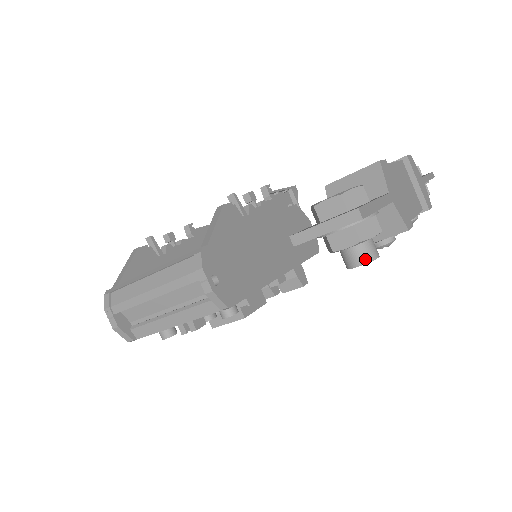
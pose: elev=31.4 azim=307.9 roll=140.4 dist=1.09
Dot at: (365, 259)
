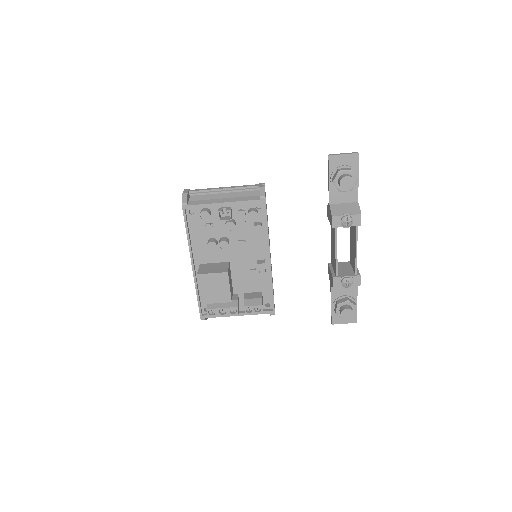
Dot at: (350, 176)
